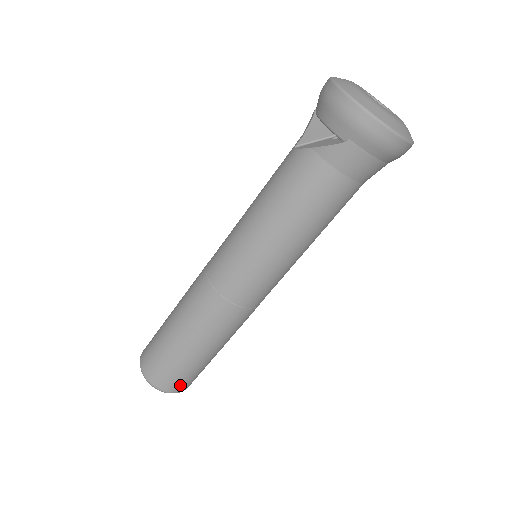
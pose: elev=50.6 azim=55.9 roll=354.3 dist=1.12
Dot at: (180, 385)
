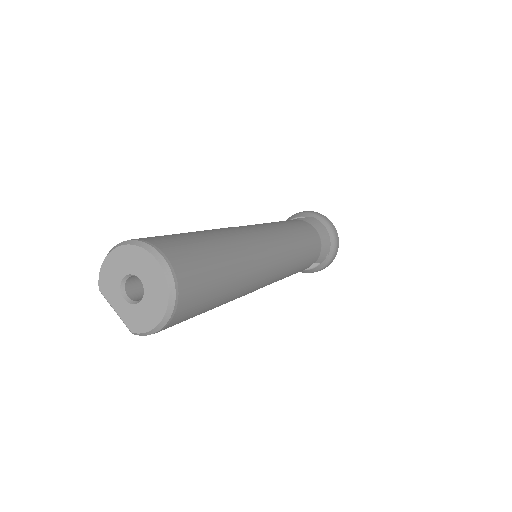
Dot at: (185, 268)
